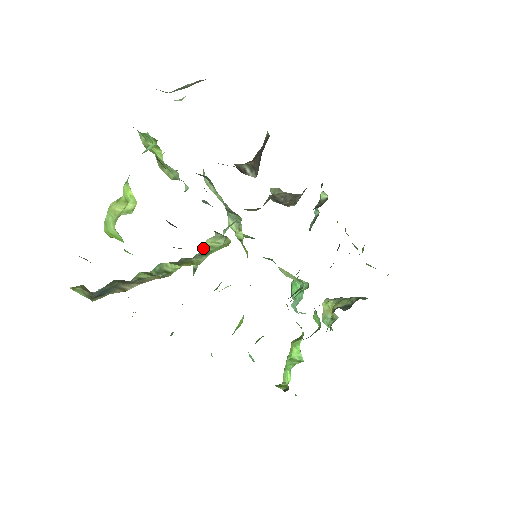
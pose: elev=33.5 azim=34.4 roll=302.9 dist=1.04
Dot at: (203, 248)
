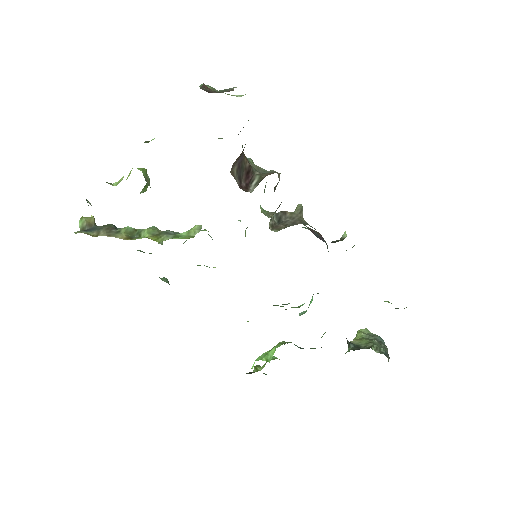
Dot at: (189, 230)
